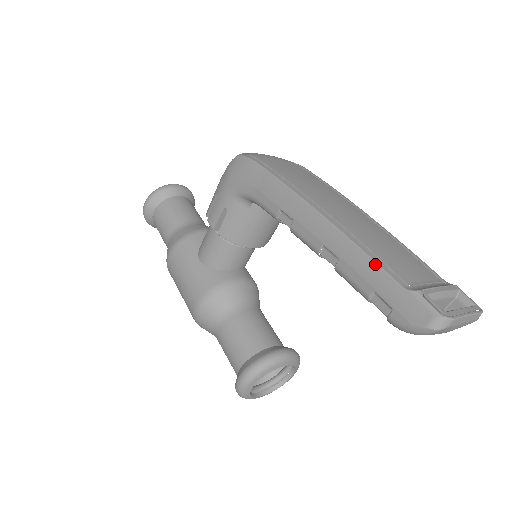
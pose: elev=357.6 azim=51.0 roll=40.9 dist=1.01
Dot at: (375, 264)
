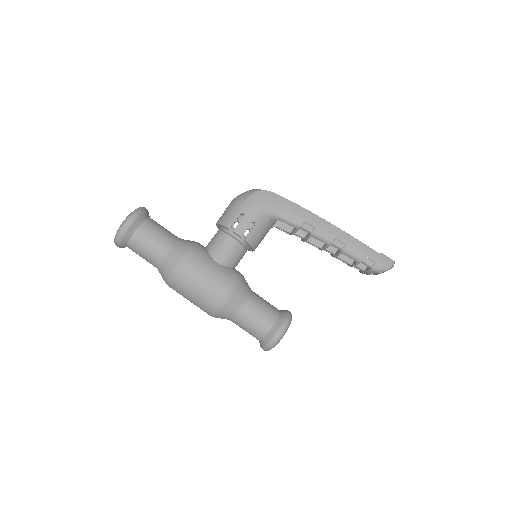
Dot at: (365, 244)
